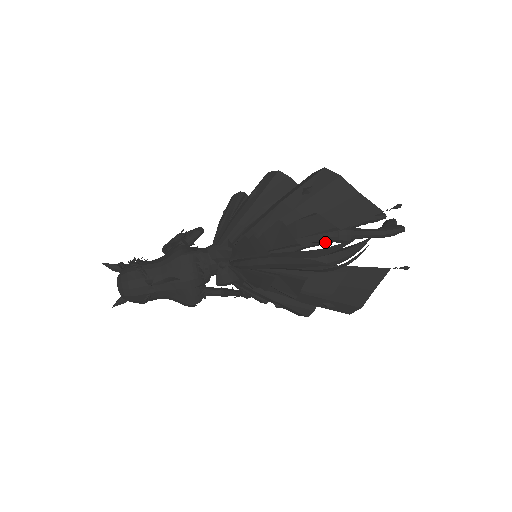
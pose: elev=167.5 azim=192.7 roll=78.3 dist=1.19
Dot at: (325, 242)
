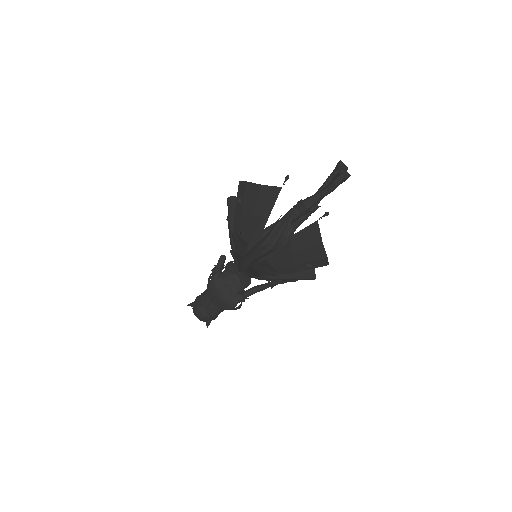
Dot at: (296, 219)
